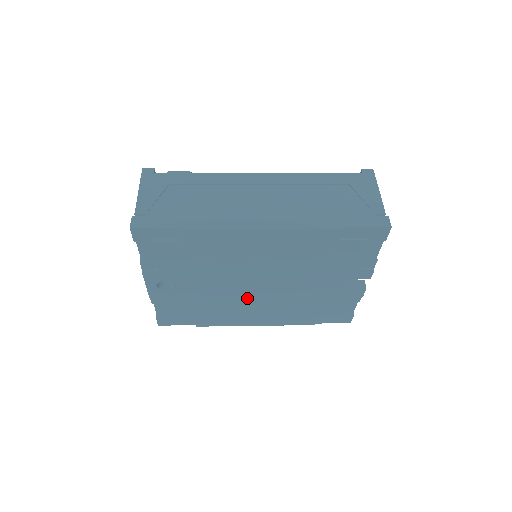
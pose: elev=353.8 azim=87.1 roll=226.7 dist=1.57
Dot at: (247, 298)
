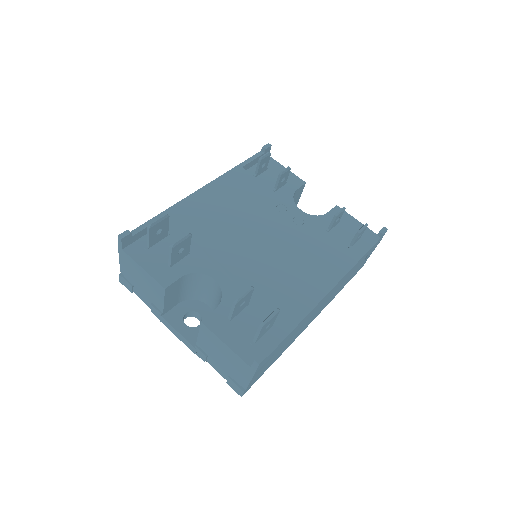
Dot at: occluded
